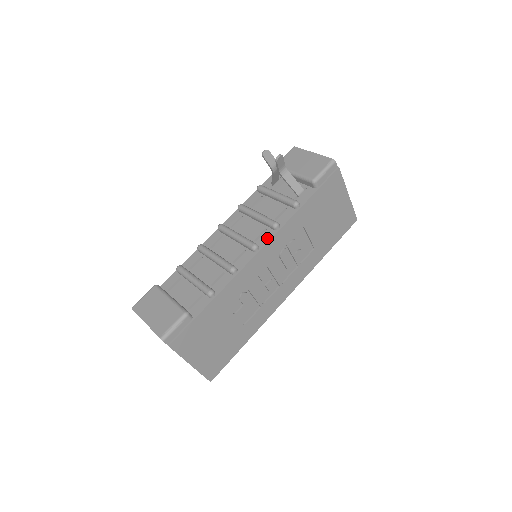
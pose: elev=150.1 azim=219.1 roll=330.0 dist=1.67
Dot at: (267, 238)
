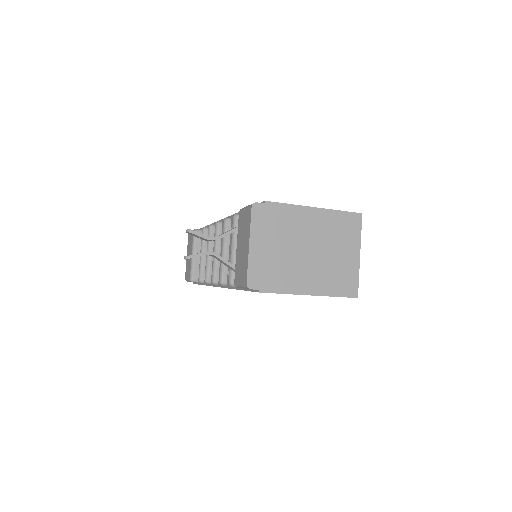
Dot at: occluded
